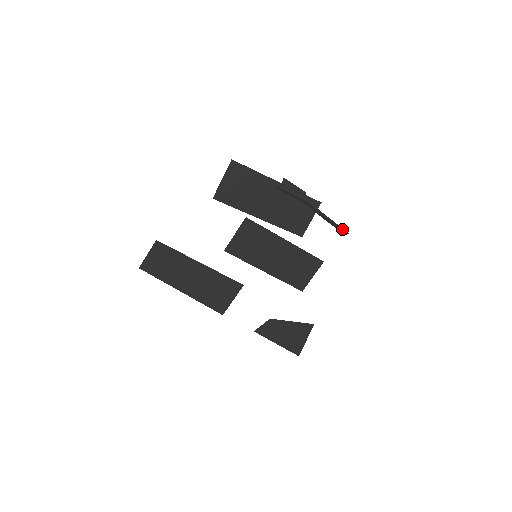
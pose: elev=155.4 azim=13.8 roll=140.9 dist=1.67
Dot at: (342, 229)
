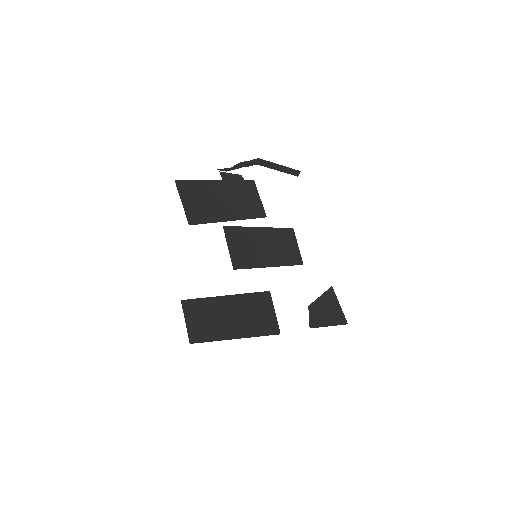
Dot at: (295, 170)
